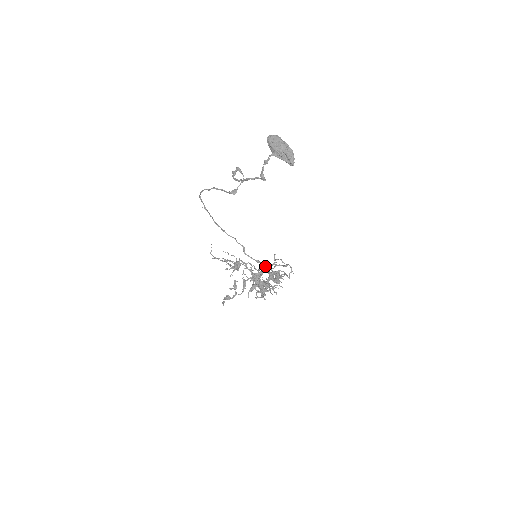
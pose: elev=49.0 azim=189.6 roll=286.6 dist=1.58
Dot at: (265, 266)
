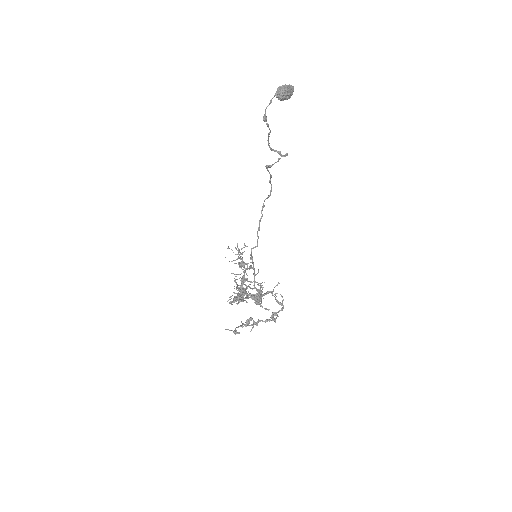
Dot at: (253, 267)
